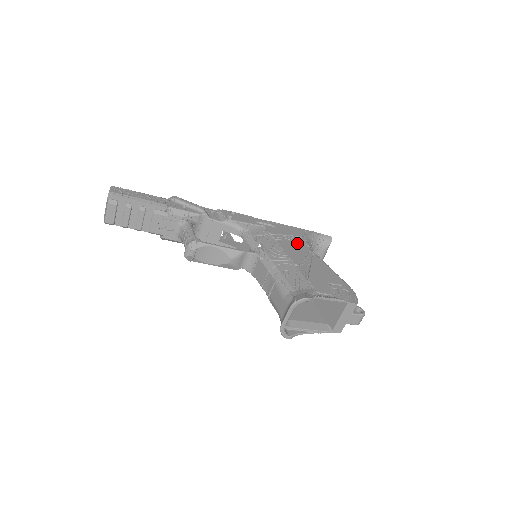
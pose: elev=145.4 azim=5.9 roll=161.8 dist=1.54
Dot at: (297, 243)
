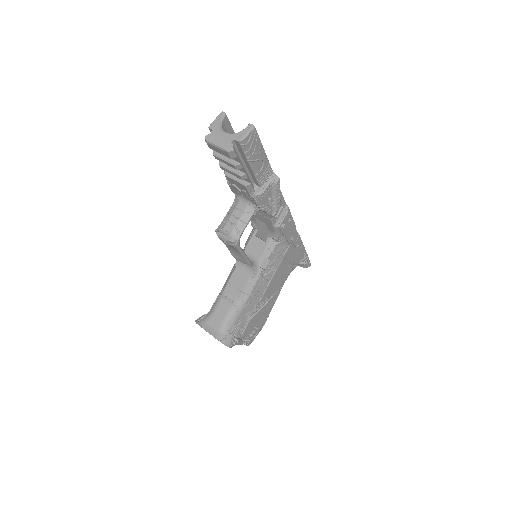
Dot at: (285, 274)
